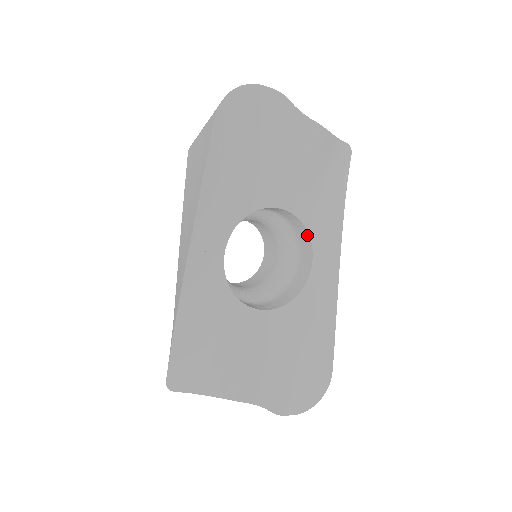
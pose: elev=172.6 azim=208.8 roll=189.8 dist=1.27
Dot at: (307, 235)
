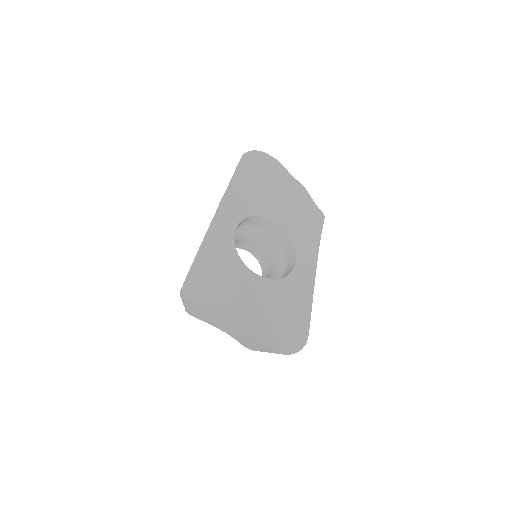
Dot at: (292, 246)
